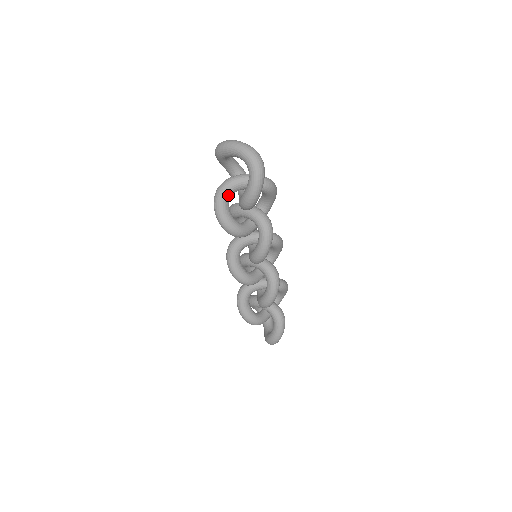
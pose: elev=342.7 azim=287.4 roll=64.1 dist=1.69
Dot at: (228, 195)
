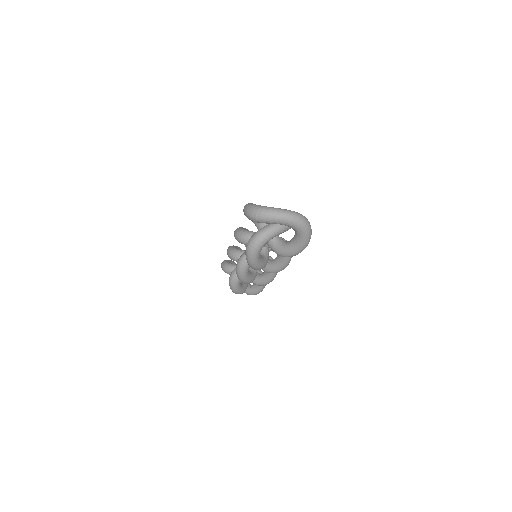
Dot at: occluded
